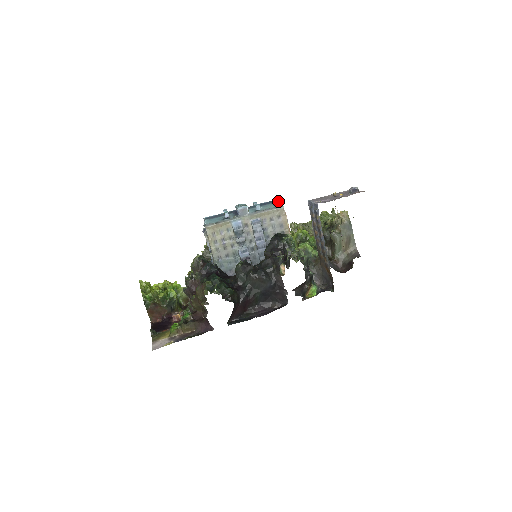
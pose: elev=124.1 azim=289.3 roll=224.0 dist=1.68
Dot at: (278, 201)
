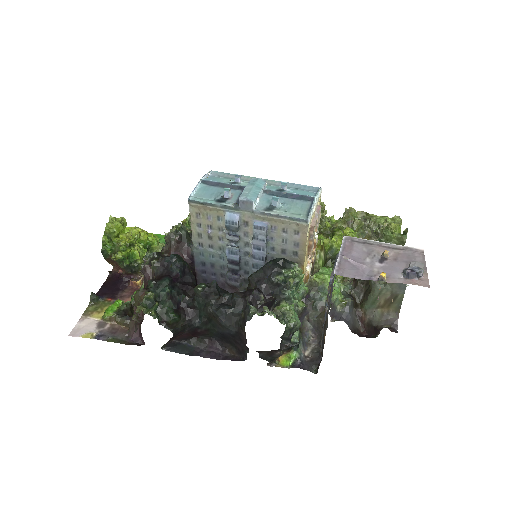
Dot at: (312, 202)
